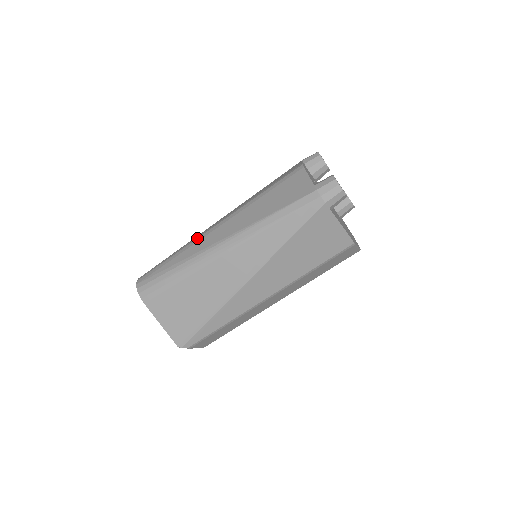
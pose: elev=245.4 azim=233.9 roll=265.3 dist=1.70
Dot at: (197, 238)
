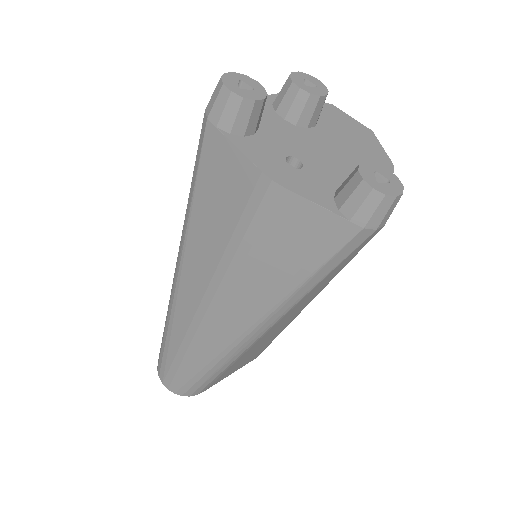
Dot at: (196, 333)
